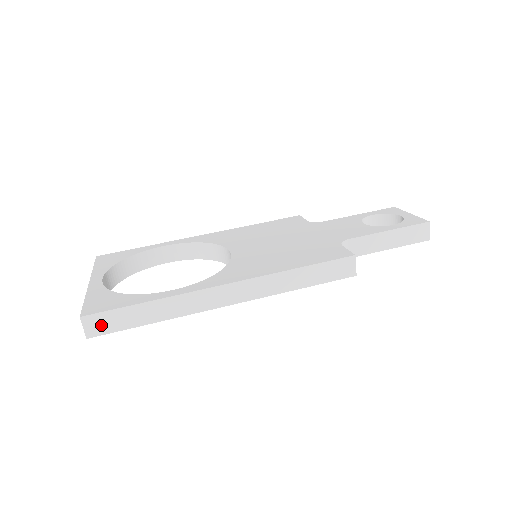
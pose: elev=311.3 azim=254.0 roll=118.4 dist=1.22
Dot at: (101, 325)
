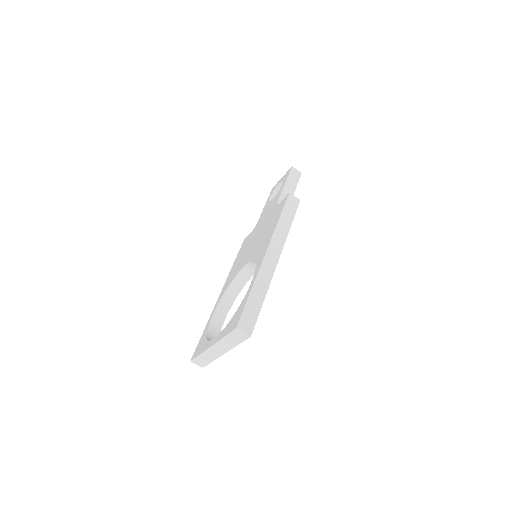
Dot at: (248, 323)
